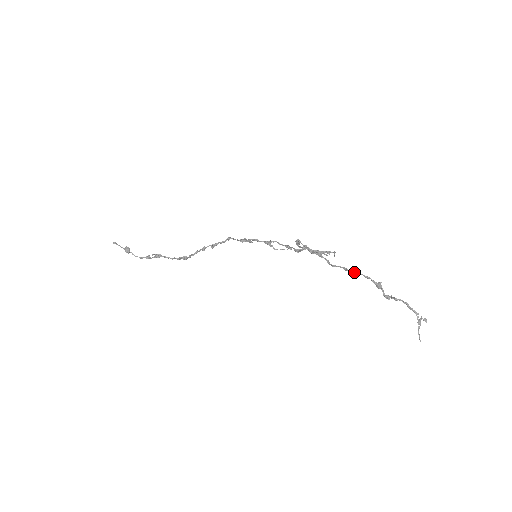
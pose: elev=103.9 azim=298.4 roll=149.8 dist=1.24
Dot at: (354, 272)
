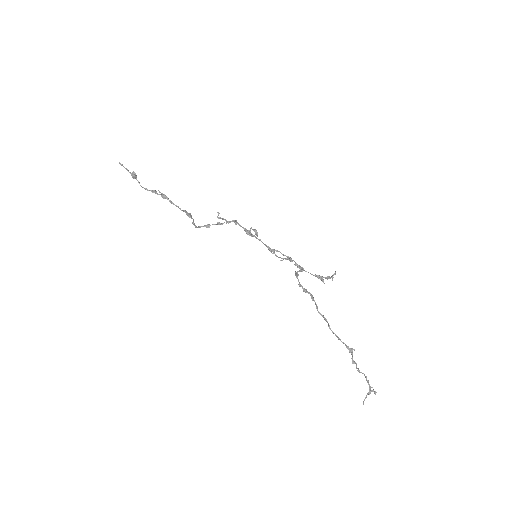
Dot at: (334, 333)
